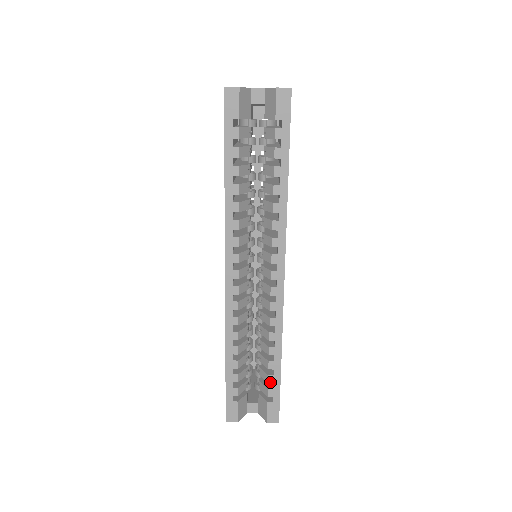
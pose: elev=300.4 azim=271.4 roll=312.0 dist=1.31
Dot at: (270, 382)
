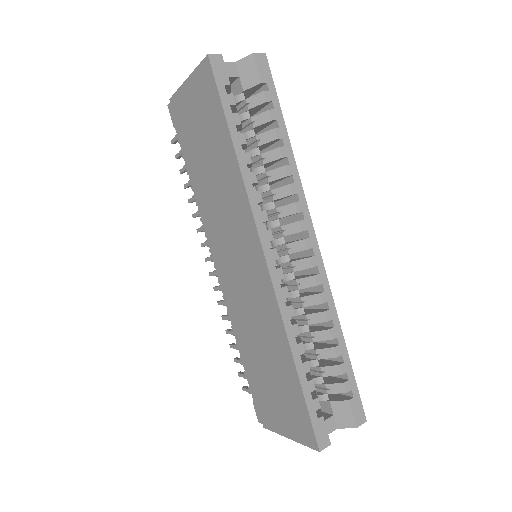
Dot at: (343, 373)
